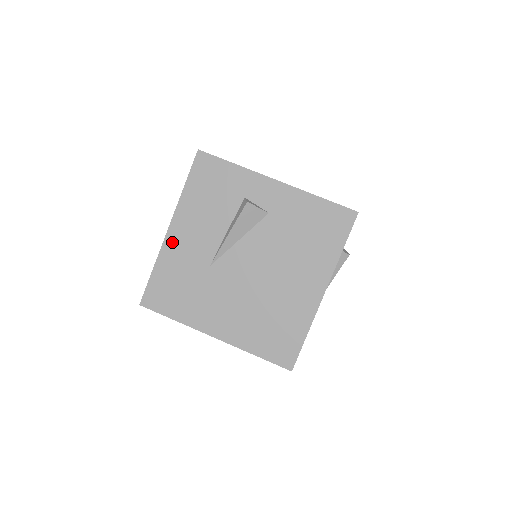
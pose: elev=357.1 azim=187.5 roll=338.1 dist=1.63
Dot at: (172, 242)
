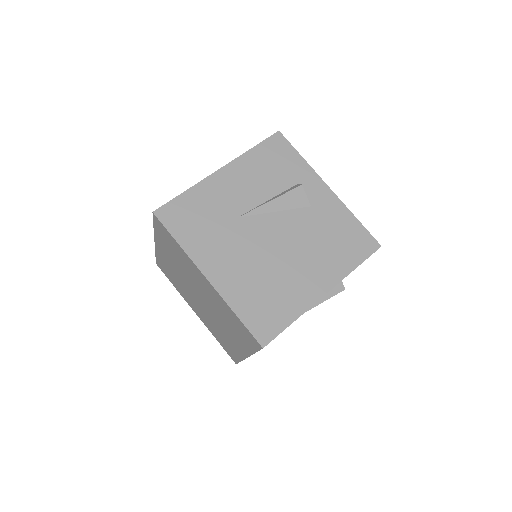
Dot at: (217, 180)
